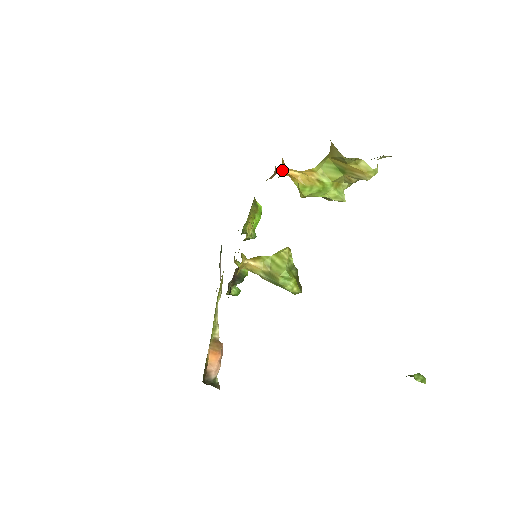
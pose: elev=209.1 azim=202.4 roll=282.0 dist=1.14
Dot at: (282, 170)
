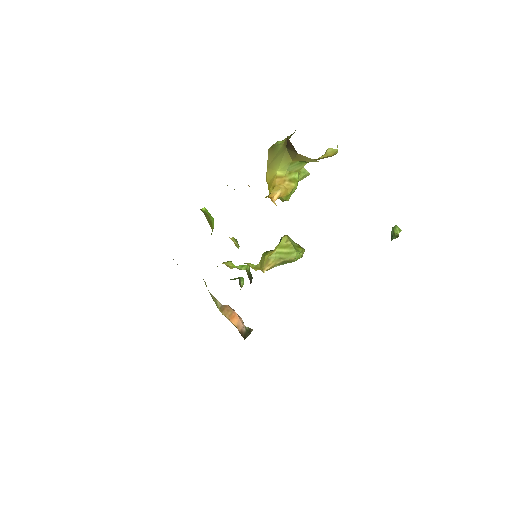
Dot at: occluded
